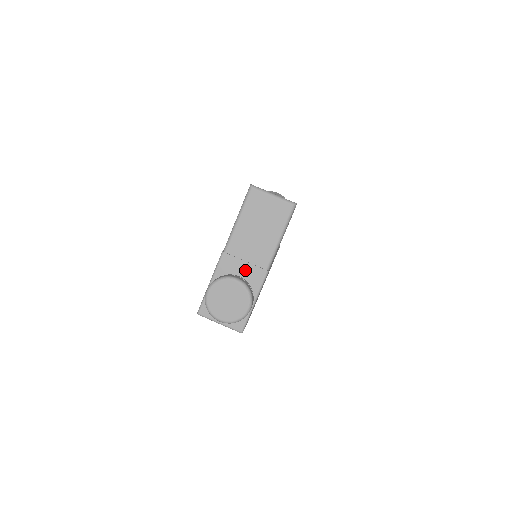
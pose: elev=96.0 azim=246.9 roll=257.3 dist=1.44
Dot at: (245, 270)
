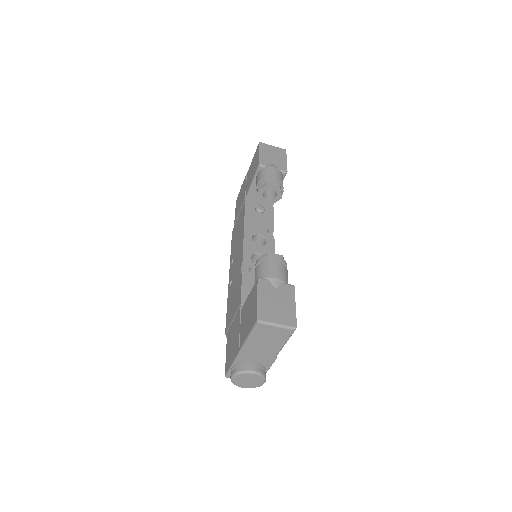
Dot at: (258, 360)
